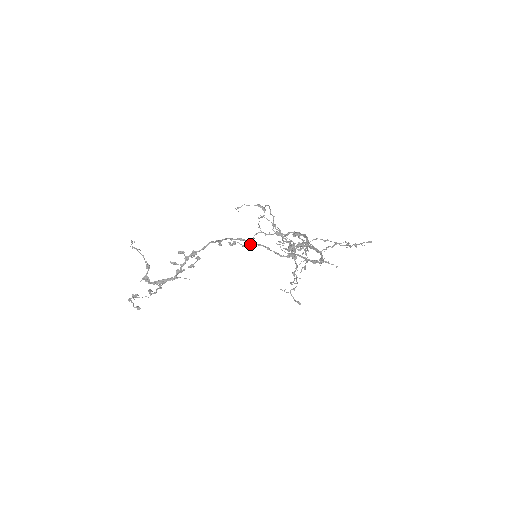
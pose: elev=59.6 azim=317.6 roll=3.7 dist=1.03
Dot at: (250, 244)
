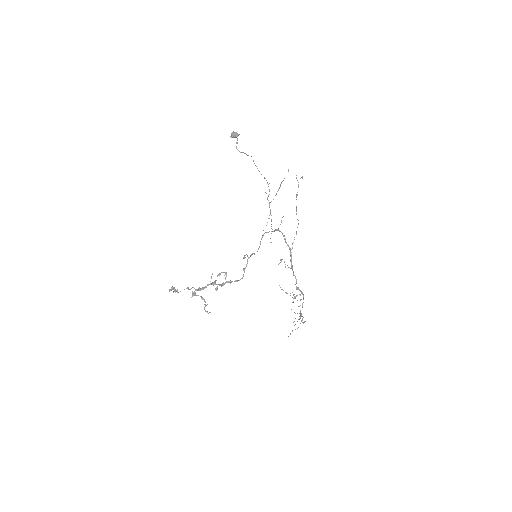
Dot at: occluded
